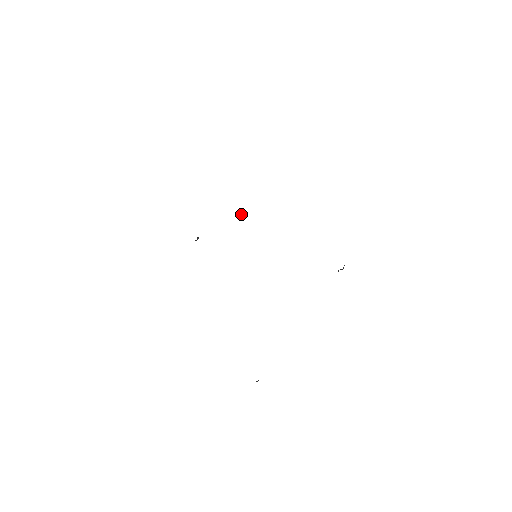
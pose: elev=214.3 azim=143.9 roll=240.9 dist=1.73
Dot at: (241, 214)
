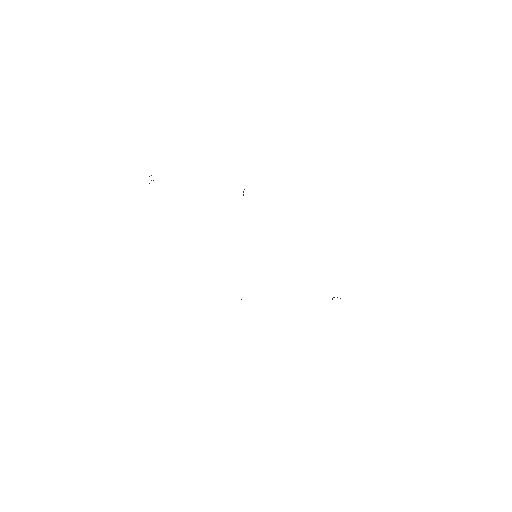
Dot at: occluded
